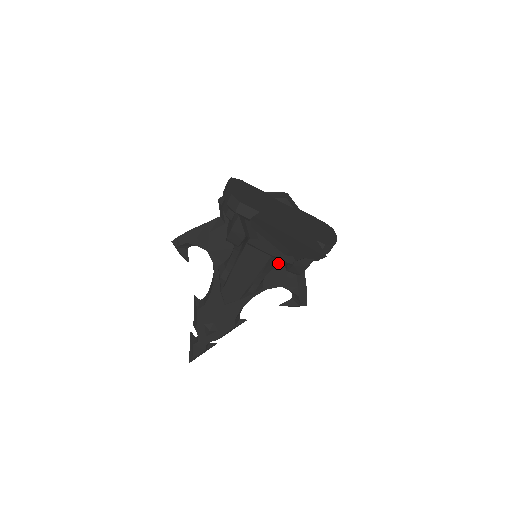
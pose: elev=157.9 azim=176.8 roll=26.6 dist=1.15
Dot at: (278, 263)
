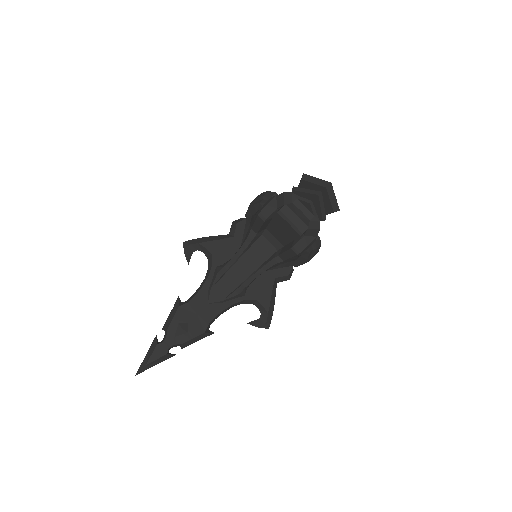
Dot at: (271, 264)
